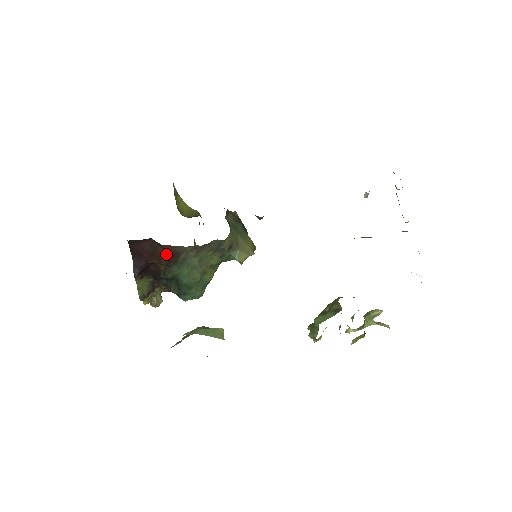
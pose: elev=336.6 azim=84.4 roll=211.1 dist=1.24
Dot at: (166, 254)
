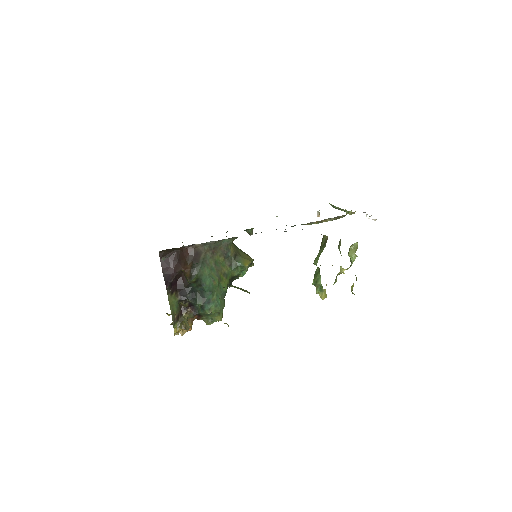
Dot at: (190, 256)
